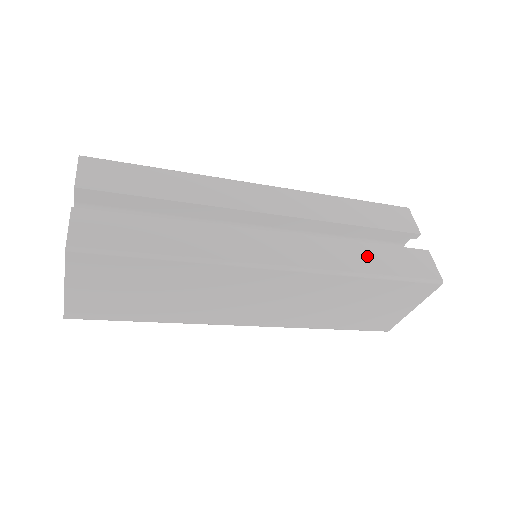
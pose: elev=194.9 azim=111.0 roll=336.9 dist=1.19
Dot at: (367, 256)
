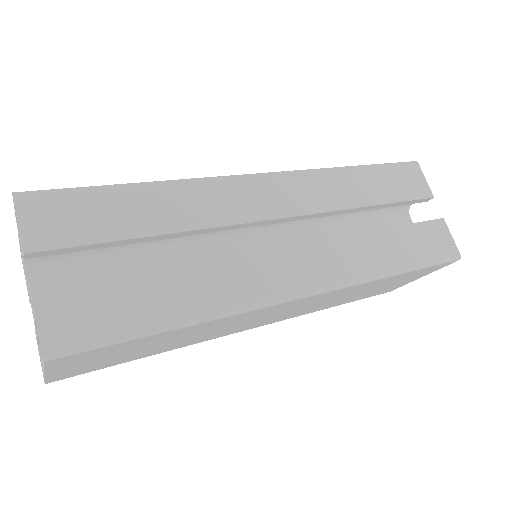
Dot at: (386, 248)
